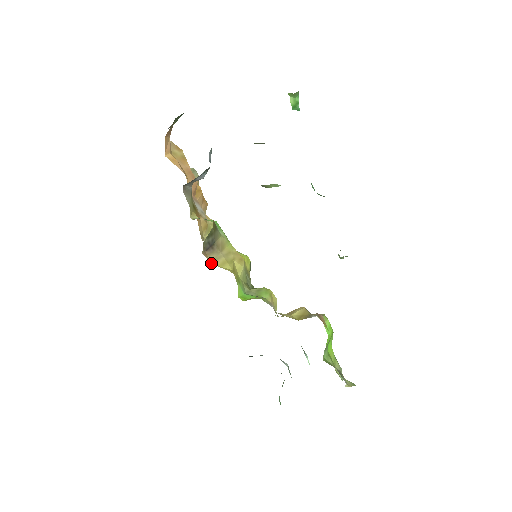
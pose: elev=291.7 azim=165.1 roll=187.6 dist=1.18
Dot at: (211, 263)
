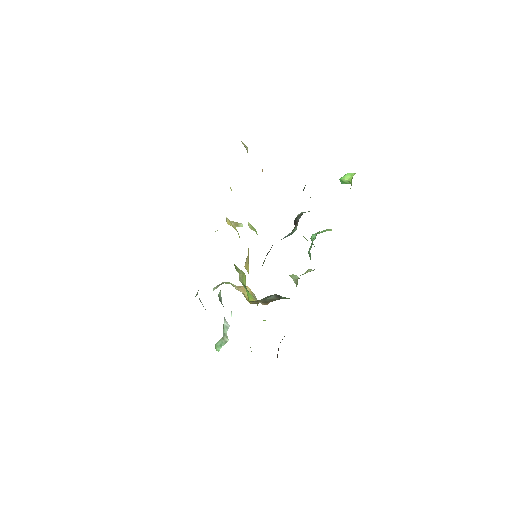
Dot at: (244, 266)
